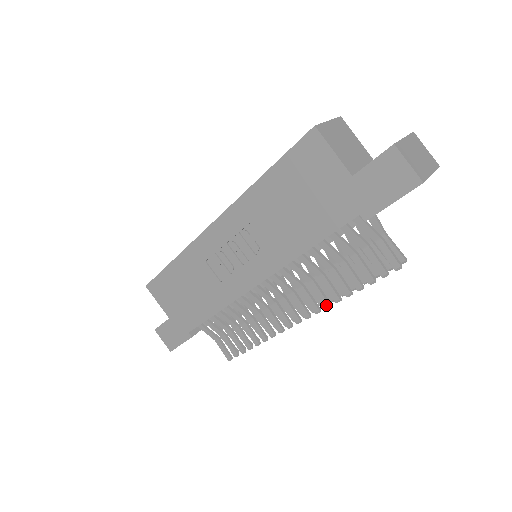
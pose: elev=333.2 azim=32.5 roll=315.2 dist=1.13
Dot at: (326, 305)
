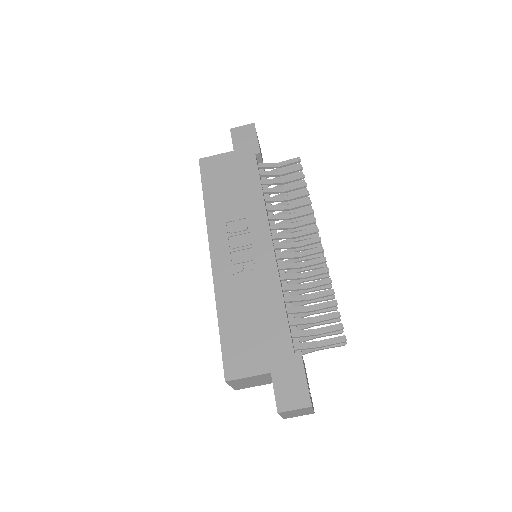
Dot at: (311, 211)
